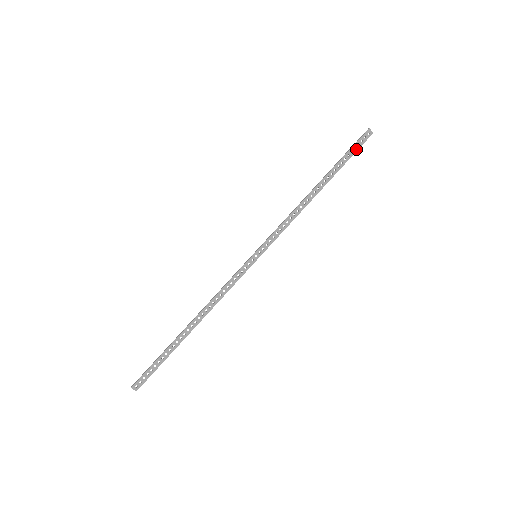
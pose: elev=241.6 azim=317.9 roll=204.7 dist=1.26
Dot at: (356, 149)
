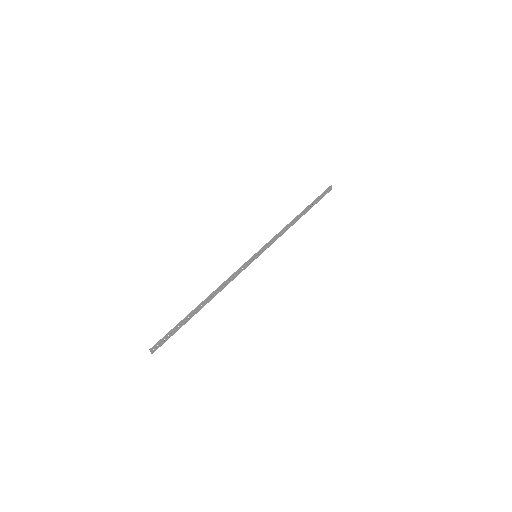
Dot at: (322, 197)
